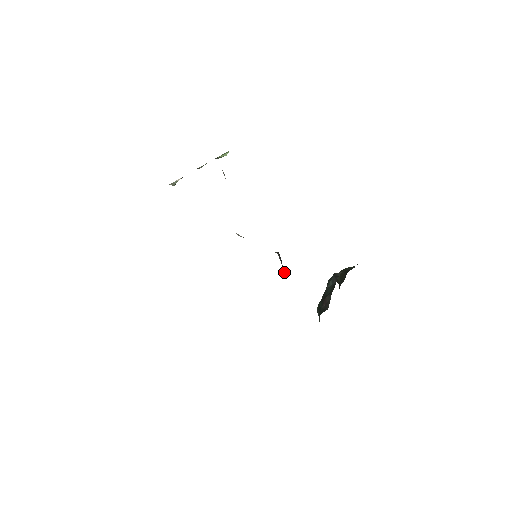
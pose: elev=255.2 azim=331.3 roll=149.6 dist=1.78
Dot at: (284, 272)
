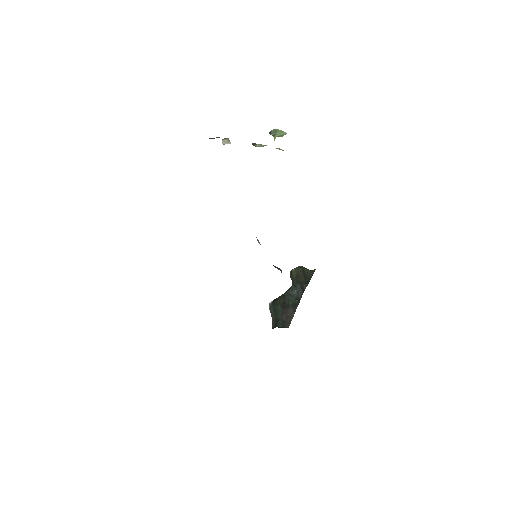
Dot at: occluded
